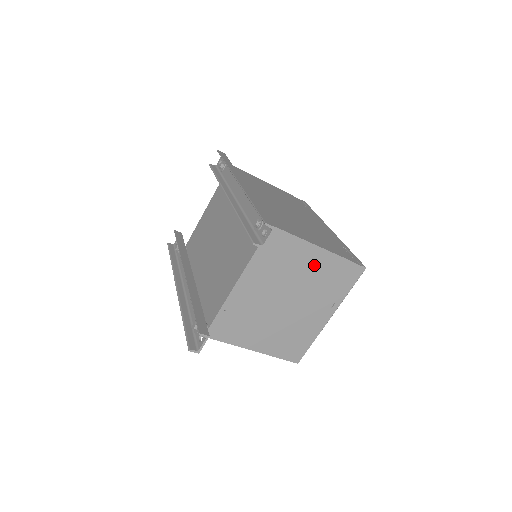
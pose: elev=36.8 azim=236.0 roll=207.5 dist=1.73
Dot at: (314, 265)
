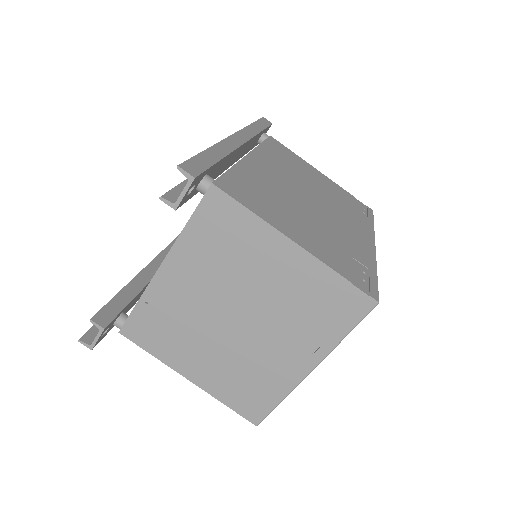
Dot at: (283, 270)
